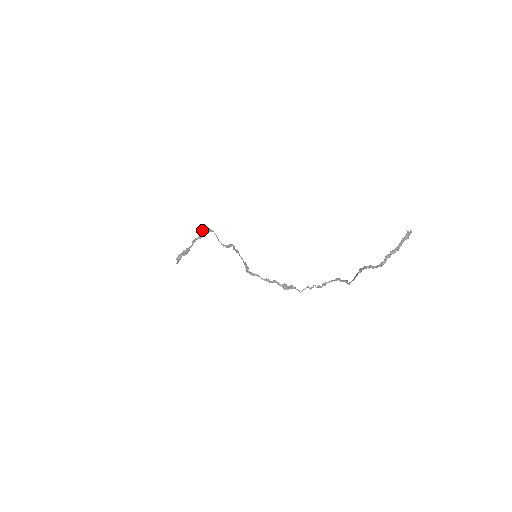
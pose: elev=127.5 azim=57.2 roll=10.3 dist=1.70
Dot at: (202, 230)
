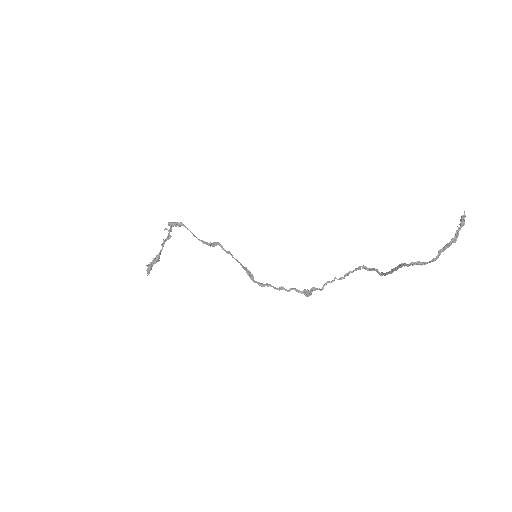
Dot at: occluded
